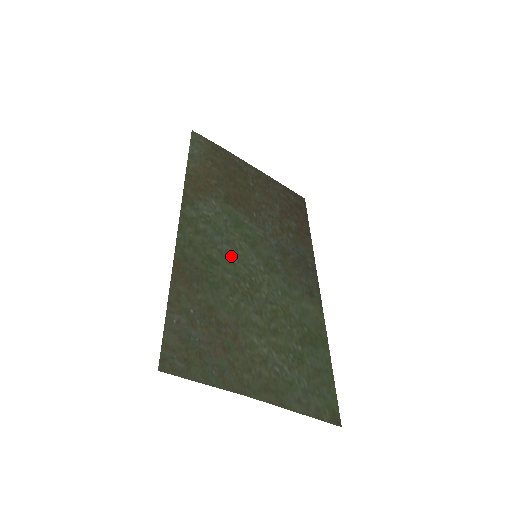
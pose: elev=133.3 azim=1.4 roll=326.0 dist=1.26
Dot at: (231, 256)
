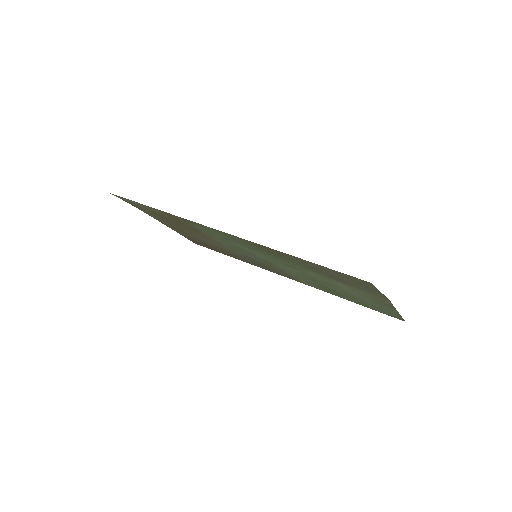
Dot at: (257, 251)
